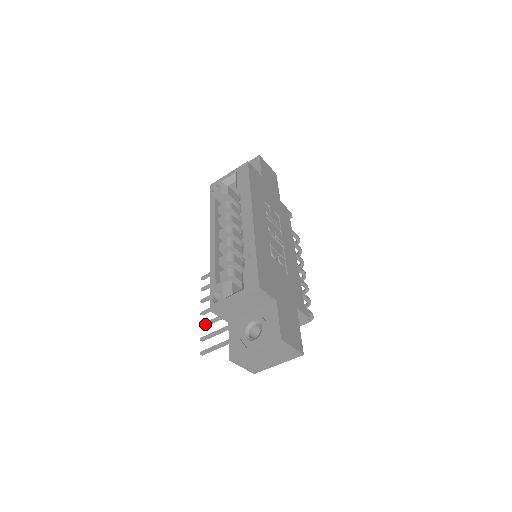
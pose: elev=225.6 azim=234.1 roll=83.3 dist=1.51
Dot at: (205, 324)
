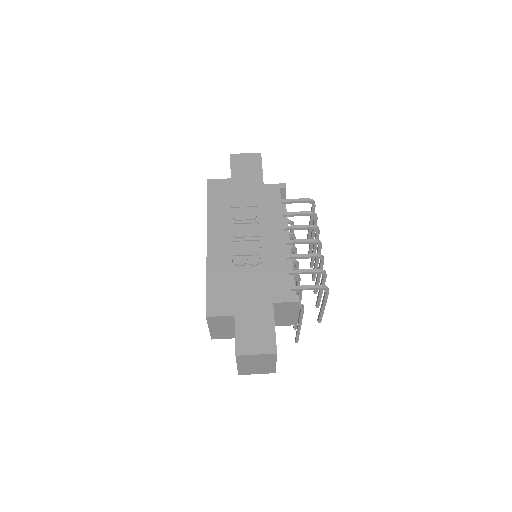
Dot at: occluded
